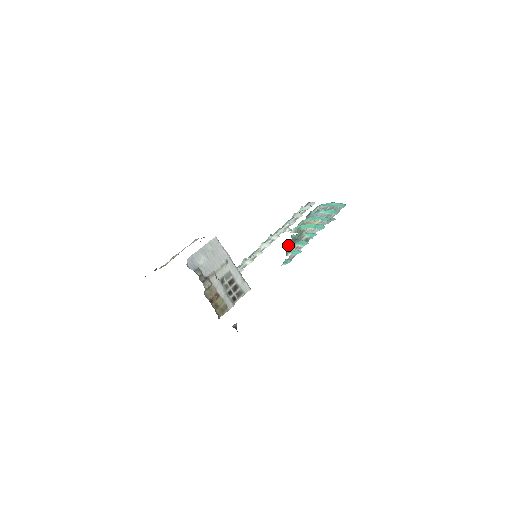
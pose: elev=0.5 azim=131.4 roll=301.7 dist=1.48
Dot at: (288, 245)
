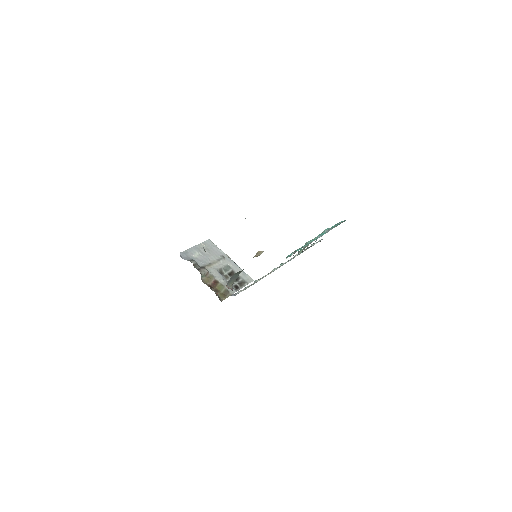
Dot at: occluded
